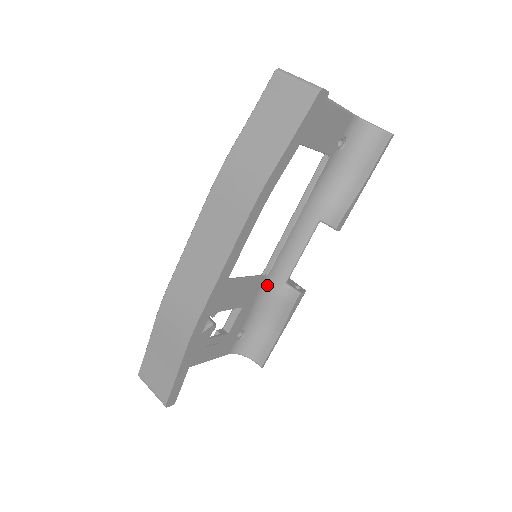
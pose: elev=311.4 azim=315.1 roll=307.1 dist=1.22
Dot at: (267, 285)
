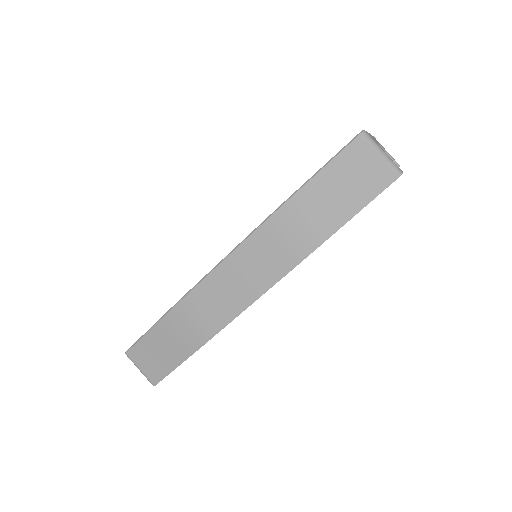
Dot at: occluded
